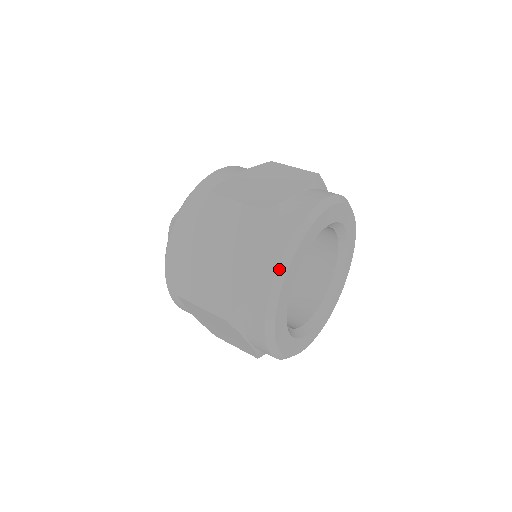
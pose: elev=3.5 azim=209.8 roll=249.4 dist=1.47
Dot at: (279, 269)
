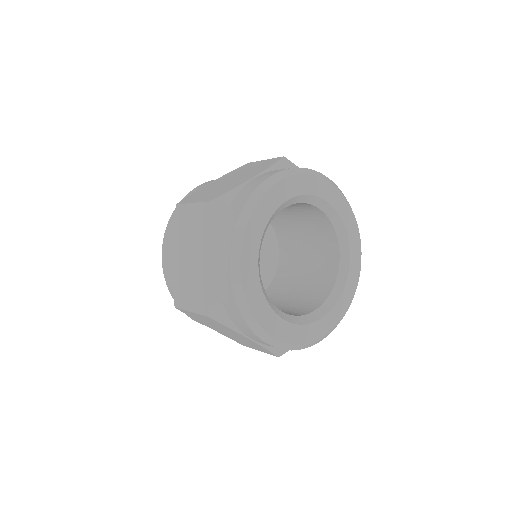
Dot at: (232, 251)
